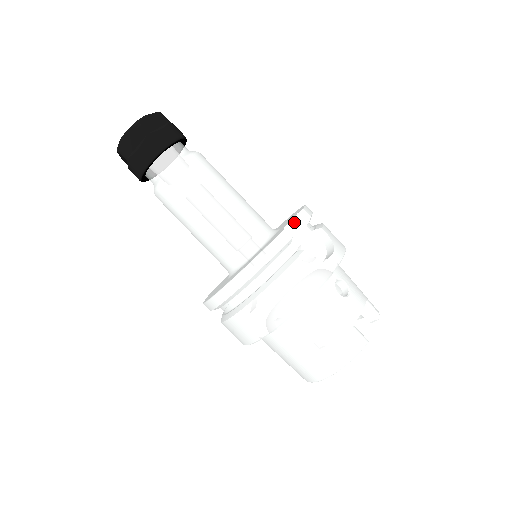
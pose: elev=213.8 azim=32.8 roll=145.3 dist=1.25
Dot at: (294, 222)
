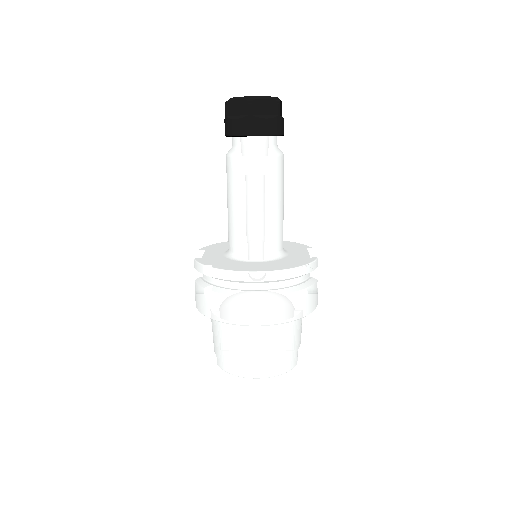
Dot at: occluded
